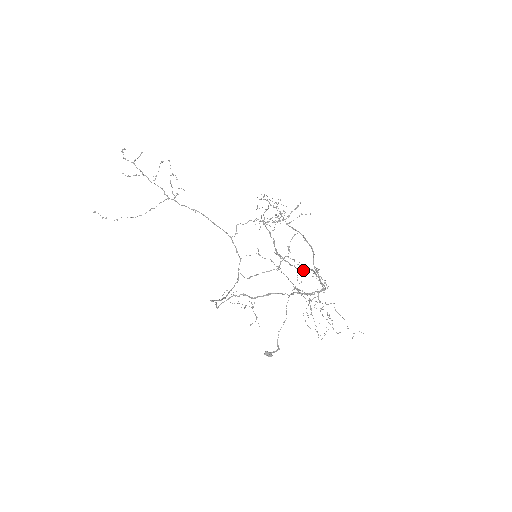
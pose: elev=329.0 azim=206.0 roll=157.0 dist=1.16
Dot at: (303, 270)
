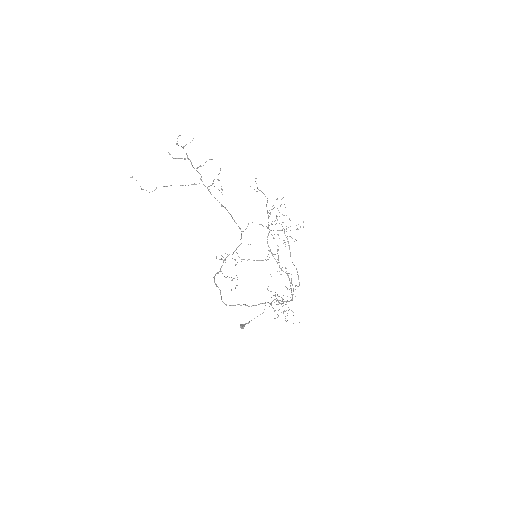
Dot at: (282, 270)
